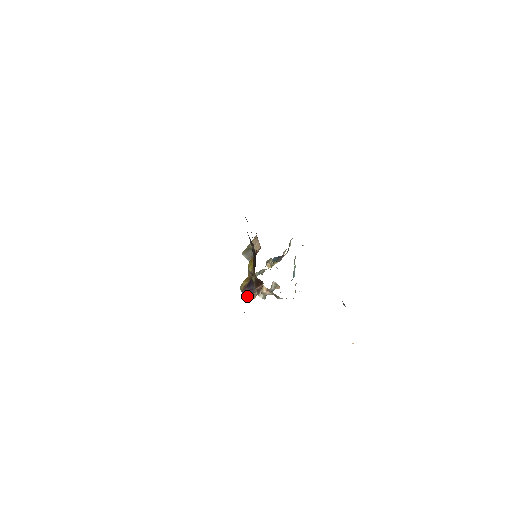
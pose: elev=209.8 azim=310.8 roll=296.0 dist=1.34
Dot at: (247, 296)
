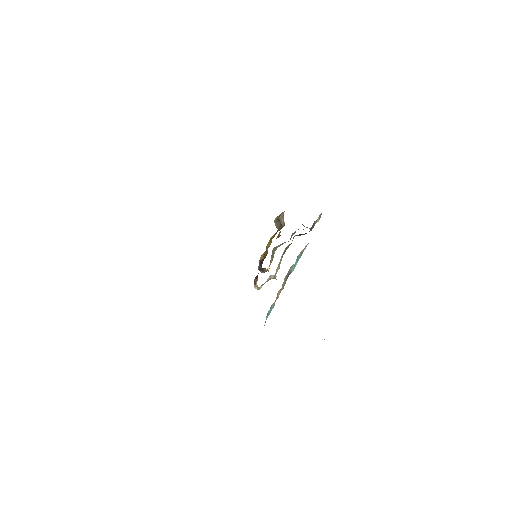
Dot at: (260, 270)
